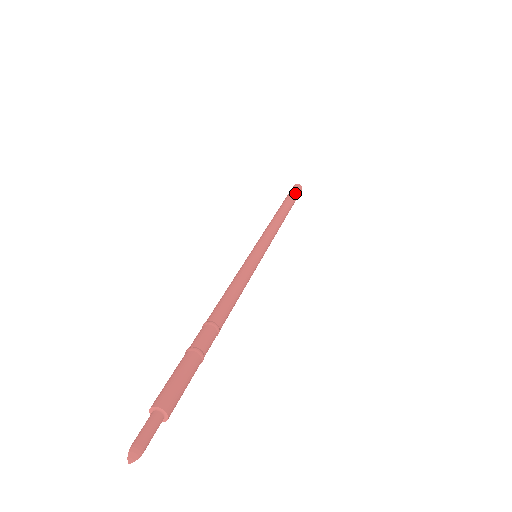
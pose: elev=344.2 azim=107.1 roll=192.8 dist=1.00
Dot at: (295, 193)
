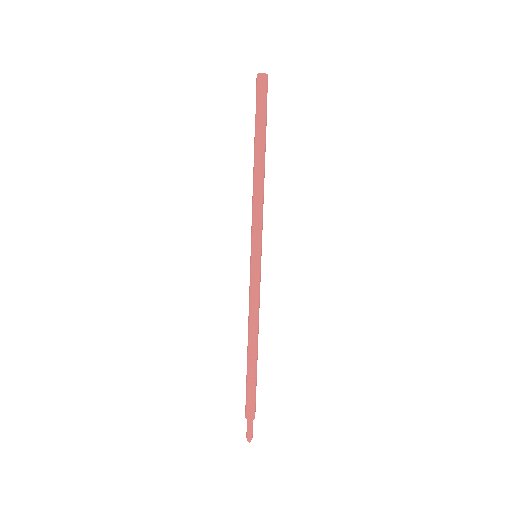
Dot at: (265, 107)
